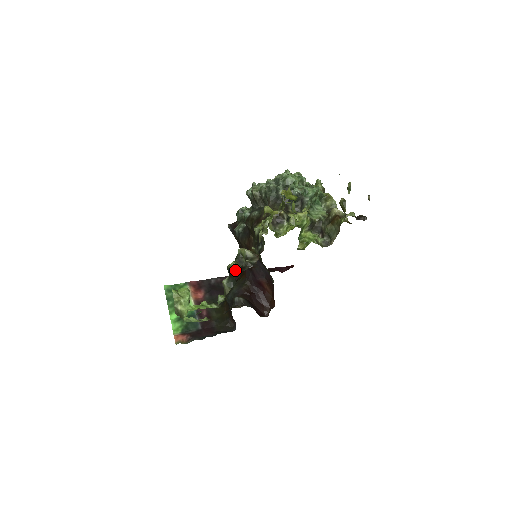
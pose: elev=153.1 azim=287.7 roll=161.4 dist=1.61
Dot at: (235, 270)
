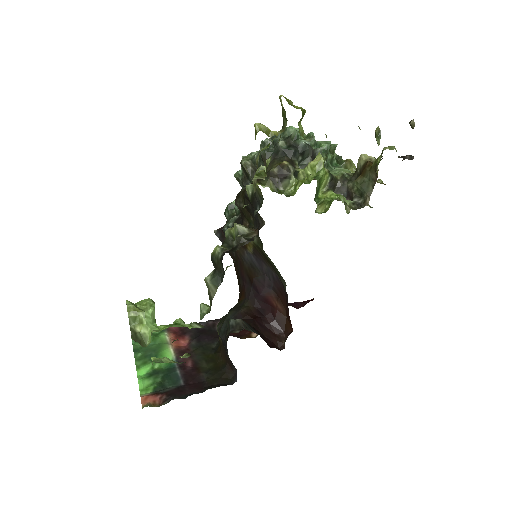
Dot at: (222, 253)
